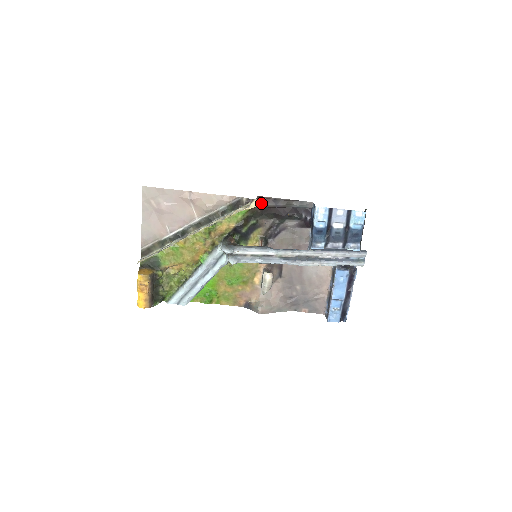
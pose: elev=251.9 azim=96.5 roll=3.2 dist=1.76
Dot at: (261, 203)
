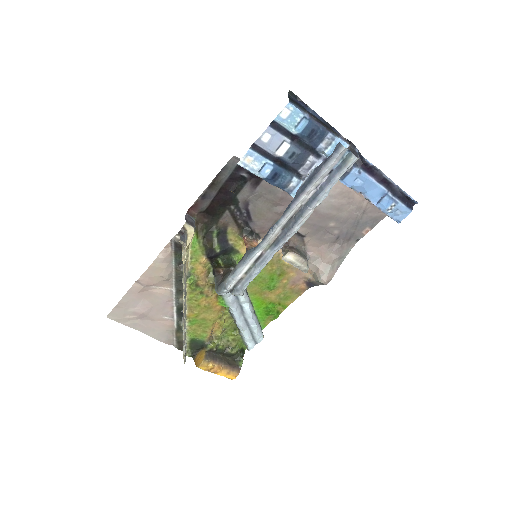
Dot at: (197, 213)
